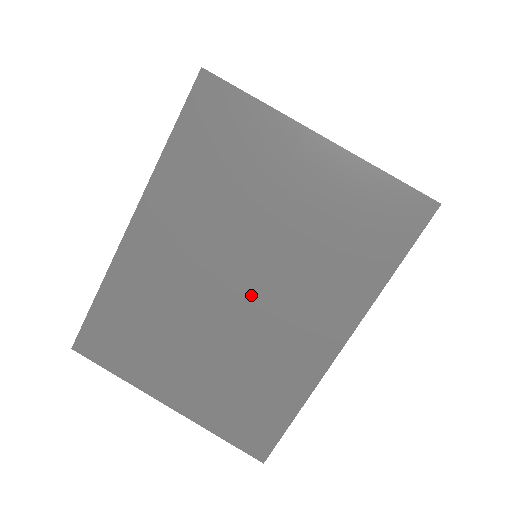
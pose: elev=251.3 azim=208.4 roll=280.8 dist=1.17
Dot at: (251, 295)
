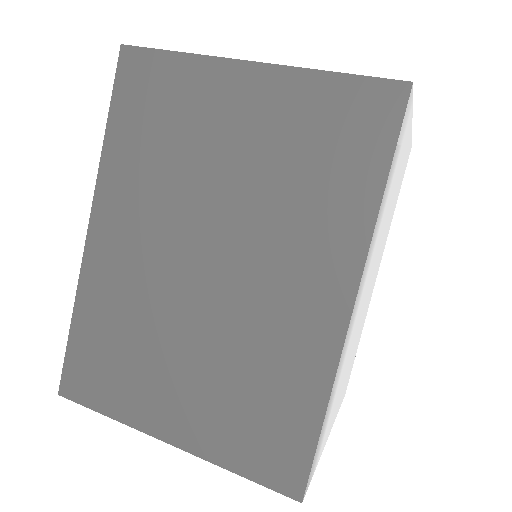
Dot at: (227, 271)
